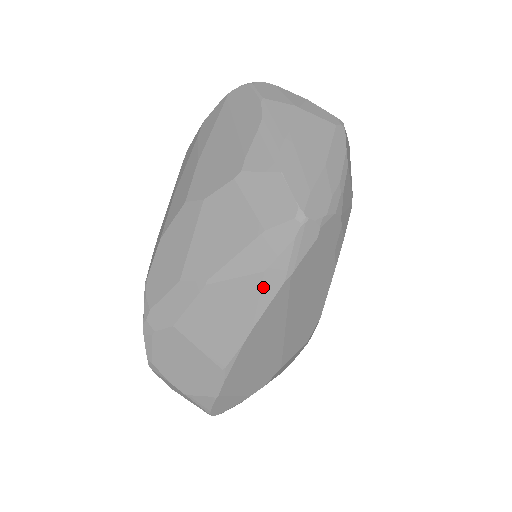
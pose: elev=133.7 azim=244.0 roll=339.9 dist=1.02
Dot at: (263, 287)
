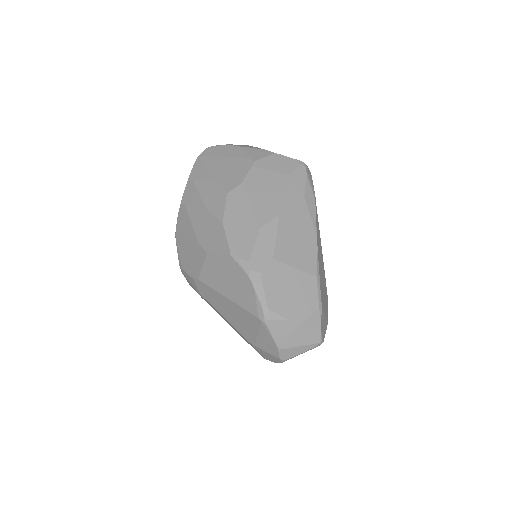
Dot at: (308, 206)
